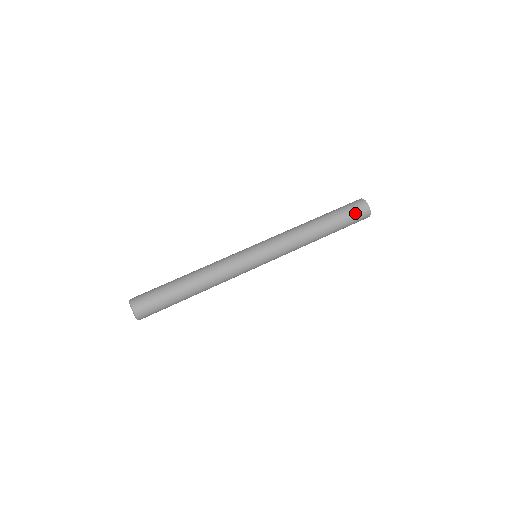
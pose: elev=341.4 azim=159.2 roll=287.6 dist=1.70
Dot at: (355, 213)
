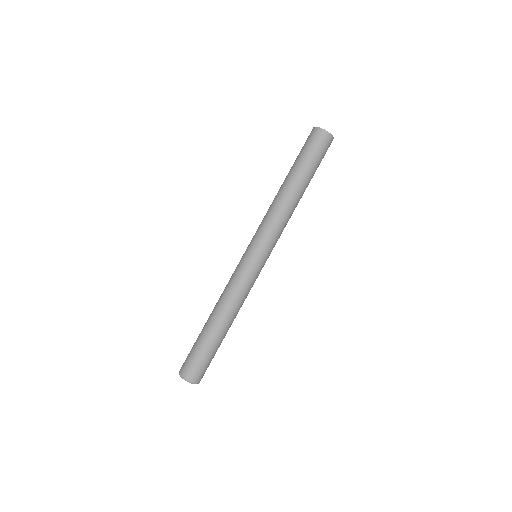
Dot at: (322, 151)
